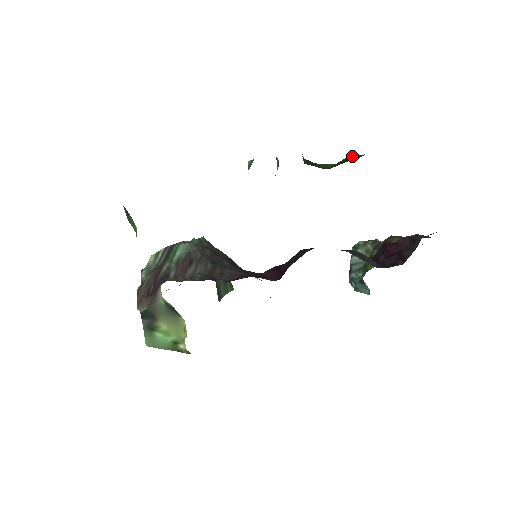
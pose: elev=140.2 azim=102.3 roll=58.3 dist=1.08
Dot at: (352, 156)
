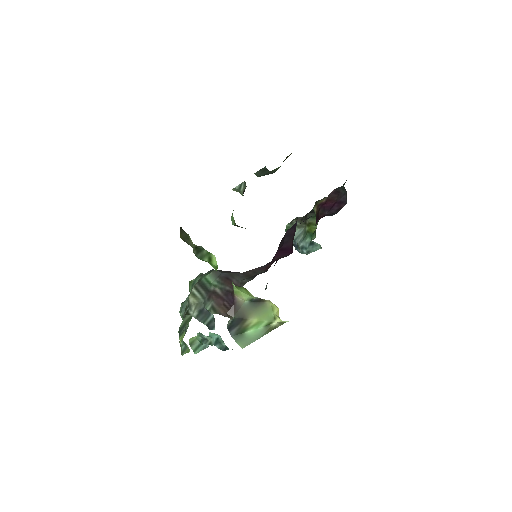
Dot at: (287, 157)
